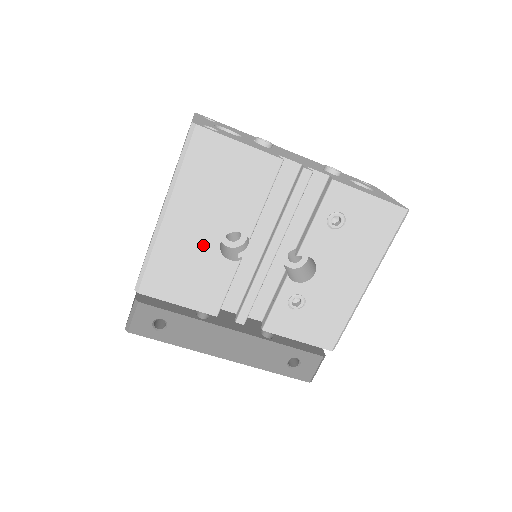
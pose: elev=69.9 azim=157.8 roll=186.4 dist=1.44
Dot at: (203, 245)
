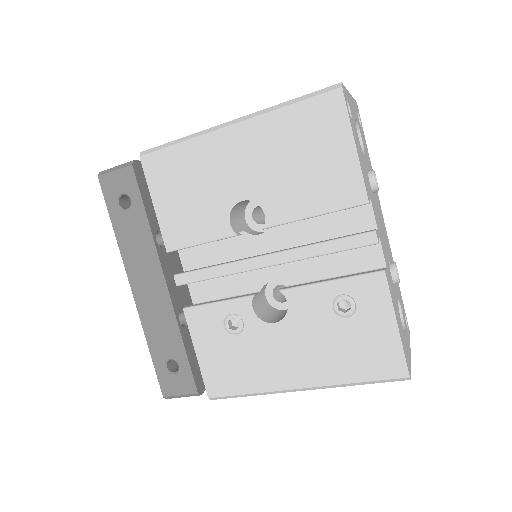
Dot at: (227, 185)
